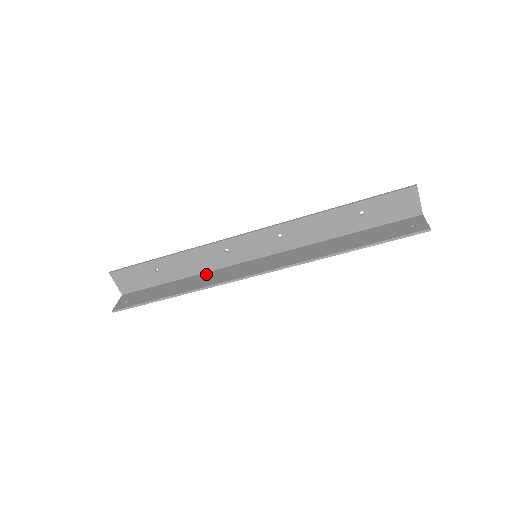
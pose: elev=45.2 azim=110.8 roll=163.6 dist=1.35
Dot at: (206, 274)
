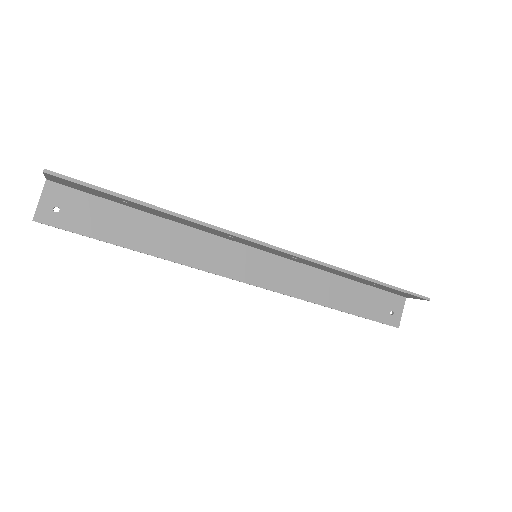
Dot at: (187, 232)
